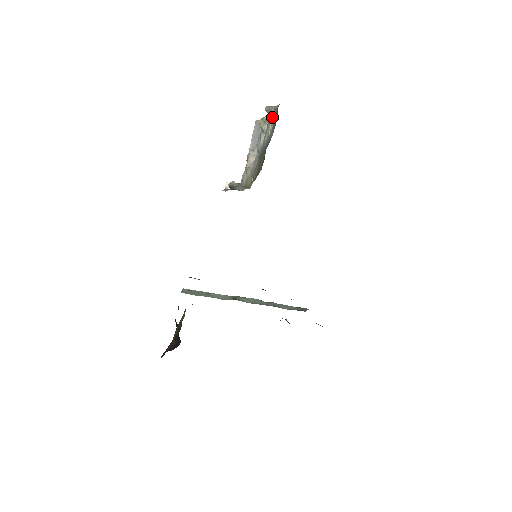
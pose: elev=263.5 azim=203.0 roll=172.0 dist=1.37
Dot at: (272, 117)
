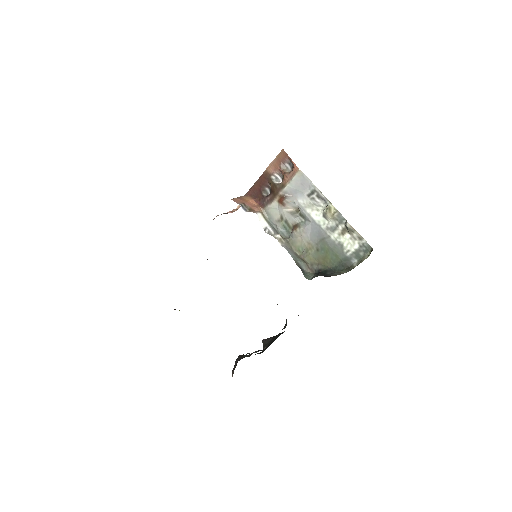
Dot at: (353, 237)
